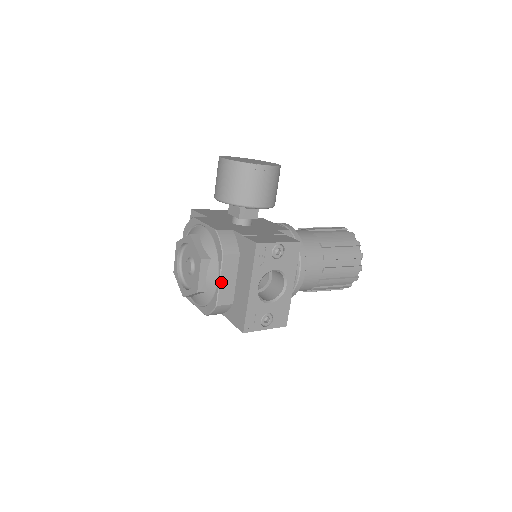
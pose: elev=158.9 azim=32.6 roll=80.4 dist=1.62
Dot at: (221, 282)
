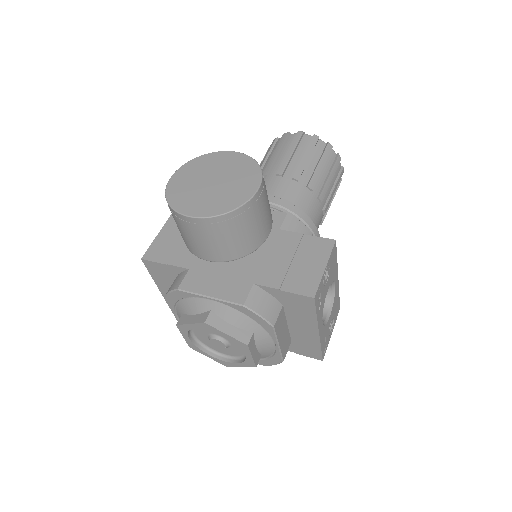
Dot at: (280, 344)
